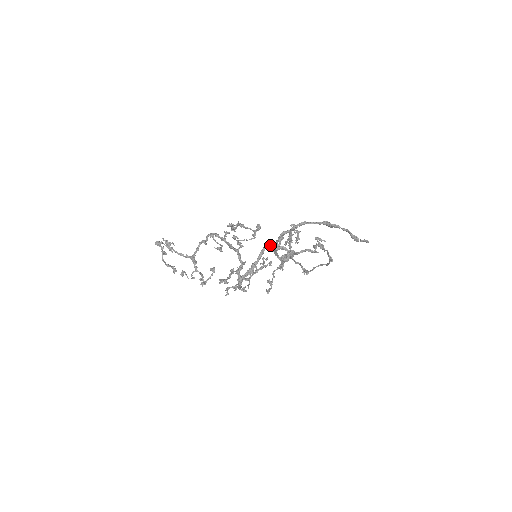
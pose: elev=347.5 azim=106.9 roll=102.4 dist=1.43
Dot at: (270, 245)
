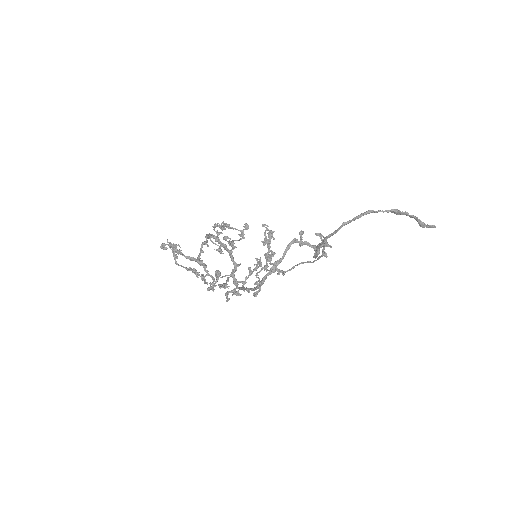
Dot at: (296, 241)
